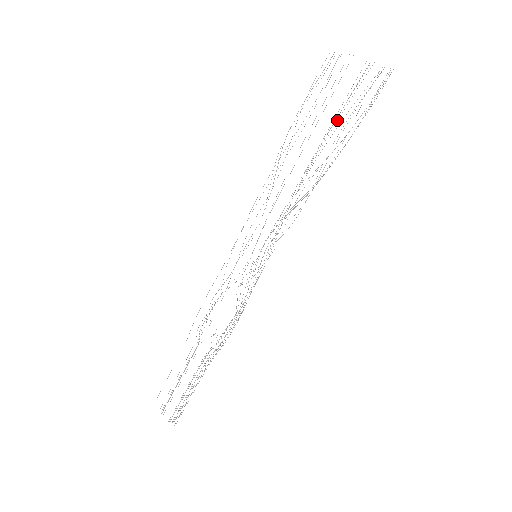
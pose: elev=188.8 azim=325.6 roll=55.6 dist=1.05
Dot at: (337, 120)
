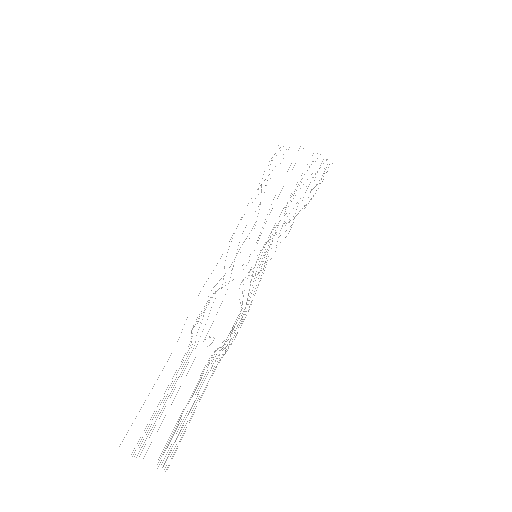
Dot at: occluded
